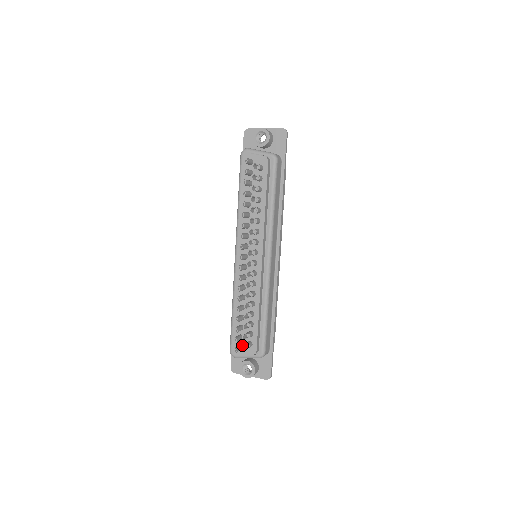
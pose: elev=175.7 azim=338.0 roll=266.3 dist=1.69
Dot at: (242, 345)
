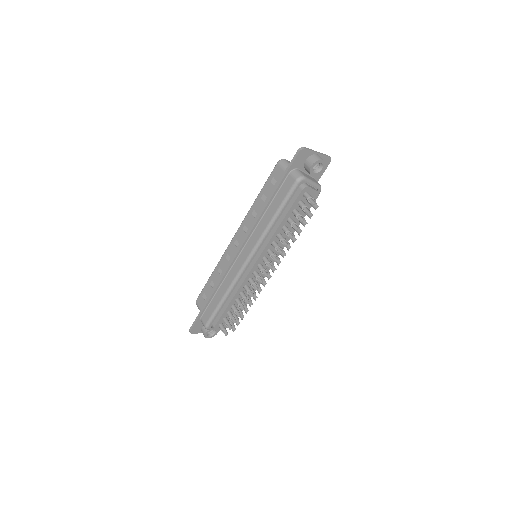
Dot at: occluded
